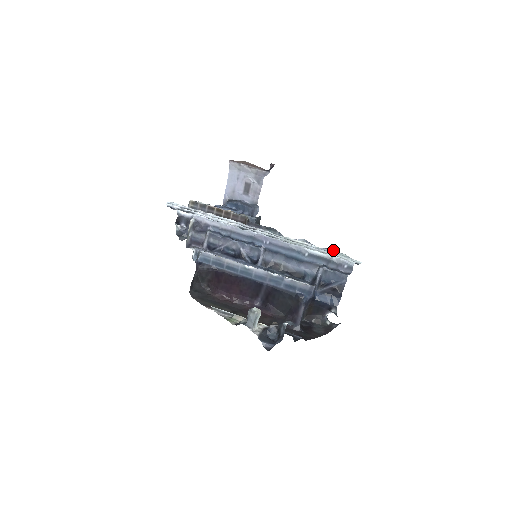
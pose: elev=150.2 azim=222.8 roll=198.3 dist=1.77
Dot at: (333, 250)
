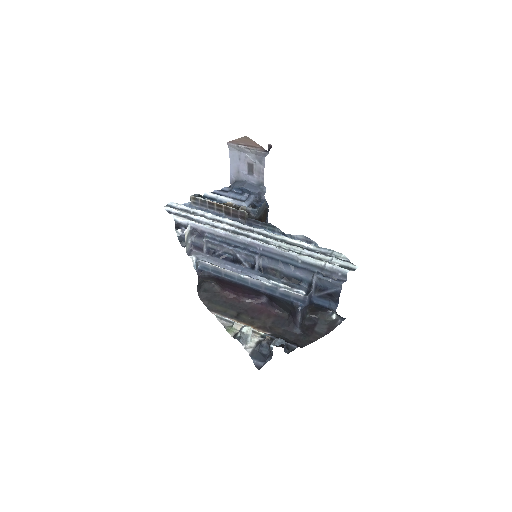
Dot at: (331, 250)
